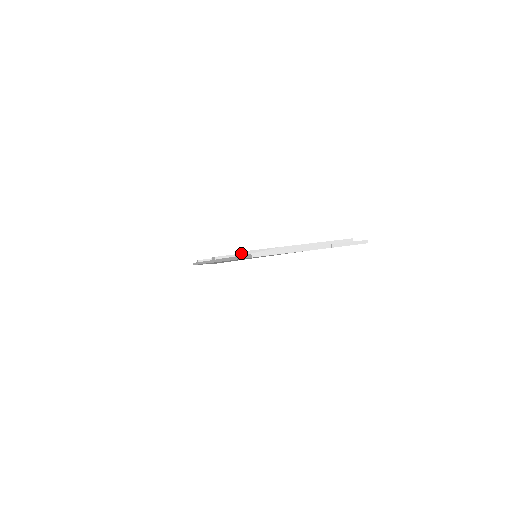
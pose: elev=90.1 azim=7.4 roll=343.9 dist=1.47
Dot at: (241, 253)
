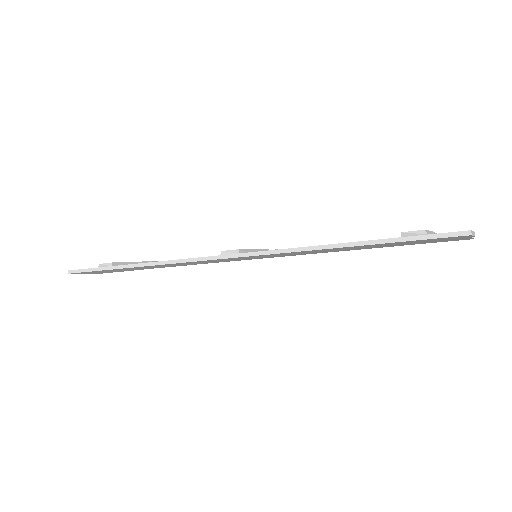
Dot at: (406, 233)
